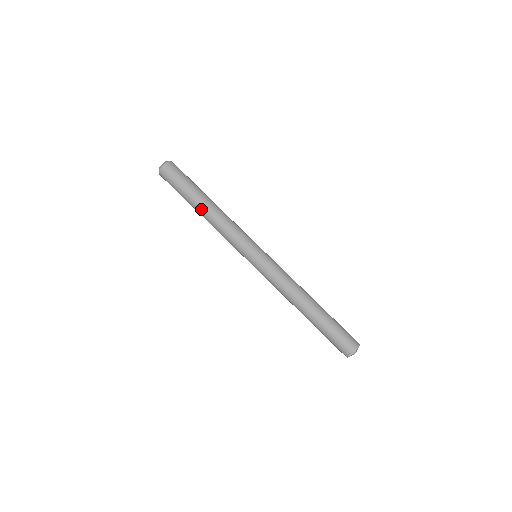
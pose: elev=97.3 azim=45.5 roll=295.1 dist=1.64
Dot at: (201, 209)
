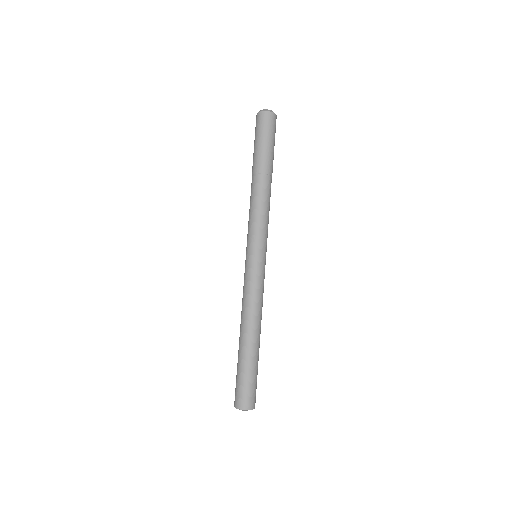
Dot at: (262, 175)
